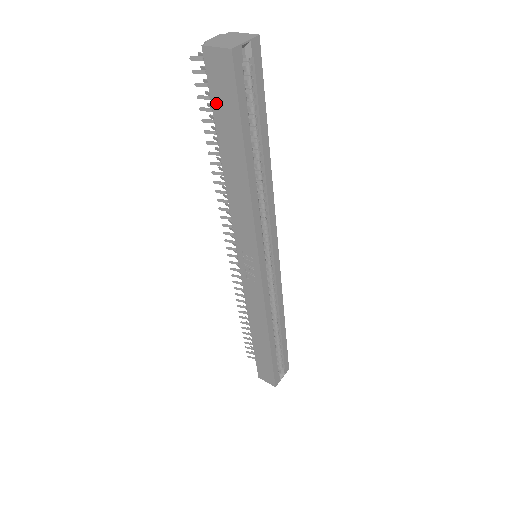
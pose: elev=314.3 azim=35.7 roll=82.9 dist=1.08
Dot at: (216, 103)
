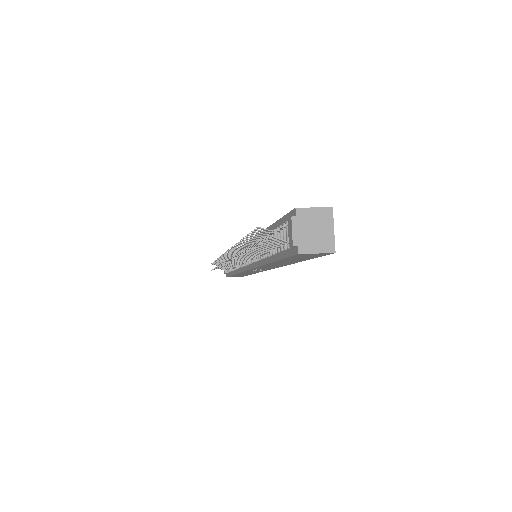
Dot at: occluded
